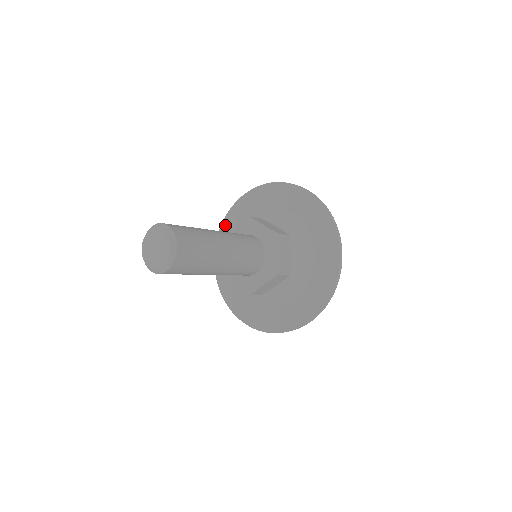
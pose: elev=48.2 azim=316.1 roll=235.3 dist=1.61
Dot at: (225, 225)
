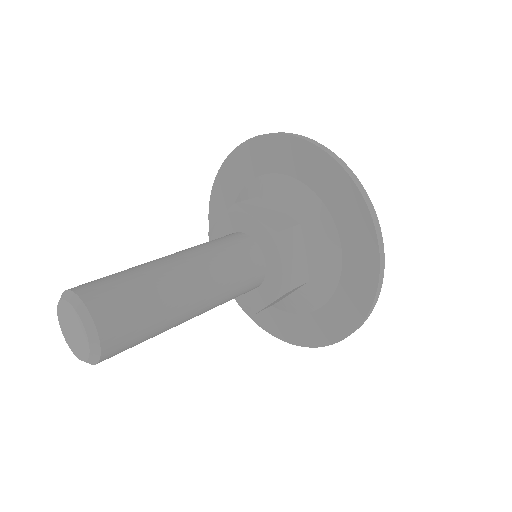
Dot at: (215, 197)
